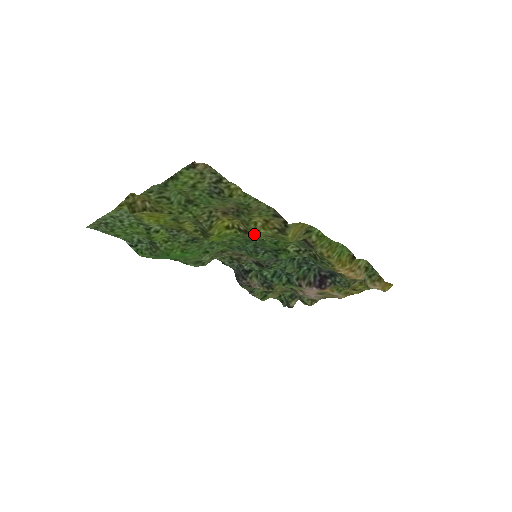
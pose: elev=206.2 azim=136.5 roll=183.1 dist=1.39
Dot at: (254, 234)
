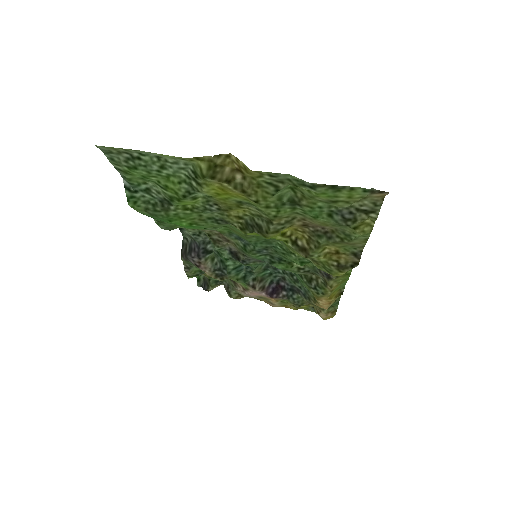
Dot at: (311, 257)
